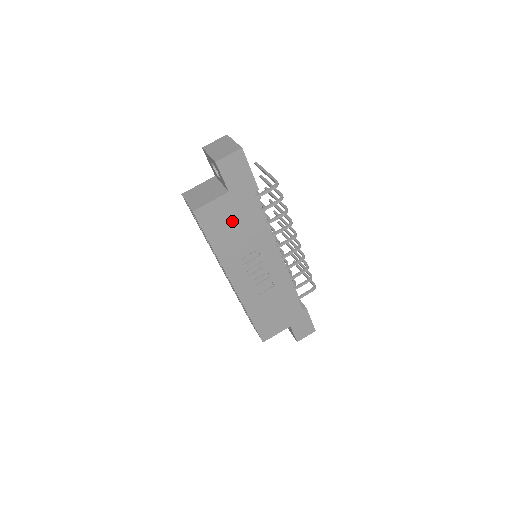
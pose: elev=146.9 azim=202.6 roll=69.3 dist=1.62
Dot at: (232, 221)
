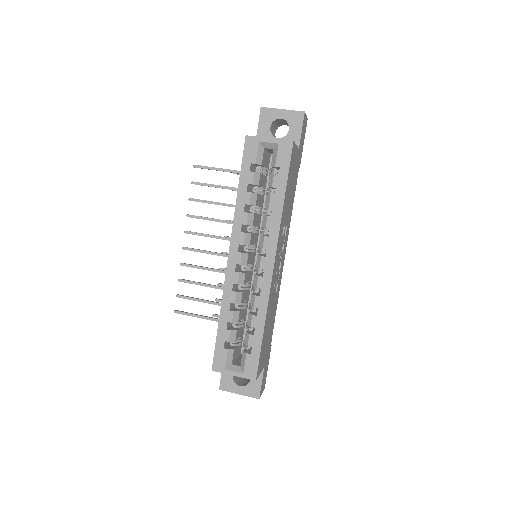
Dot at: (292, 181)
